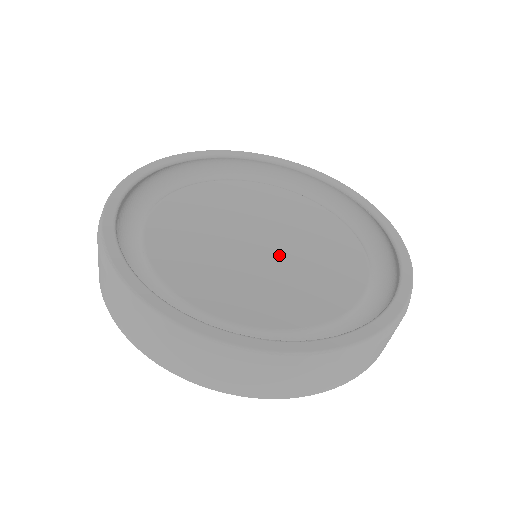
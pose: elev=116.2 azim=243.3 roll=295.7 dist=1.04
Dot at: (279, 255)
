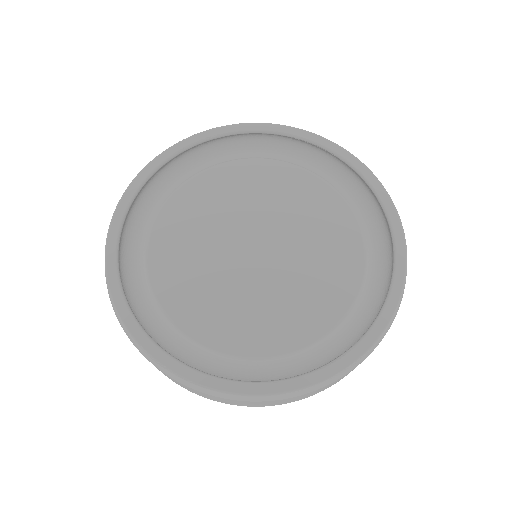
Dot at: (280, 254)
